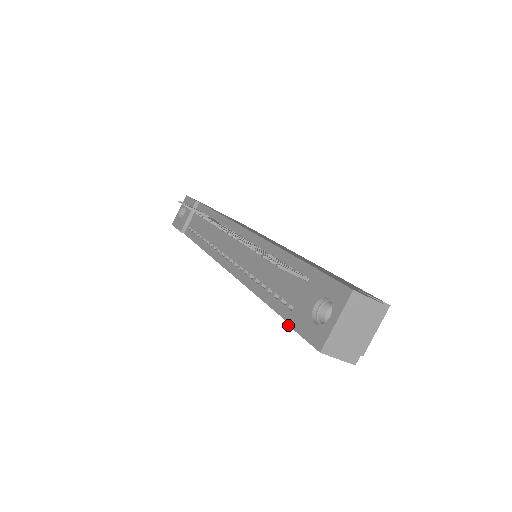
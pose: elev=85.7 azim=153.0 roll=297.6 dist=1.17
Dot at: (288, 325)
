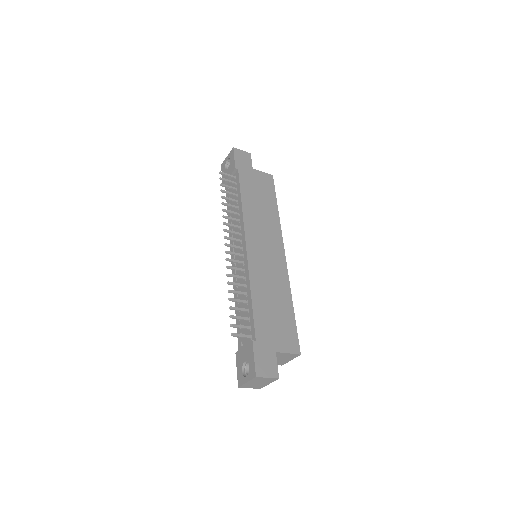
Dot at: occluded
